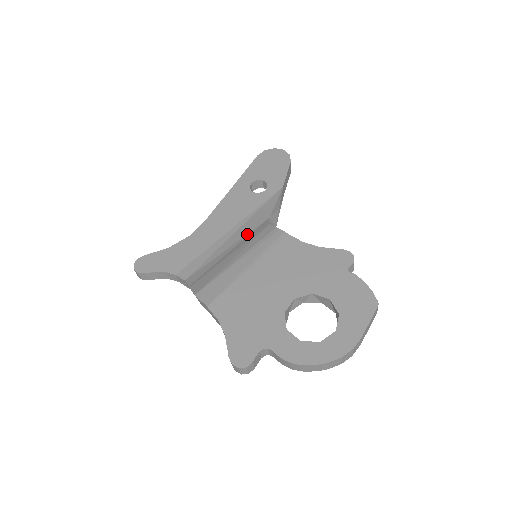
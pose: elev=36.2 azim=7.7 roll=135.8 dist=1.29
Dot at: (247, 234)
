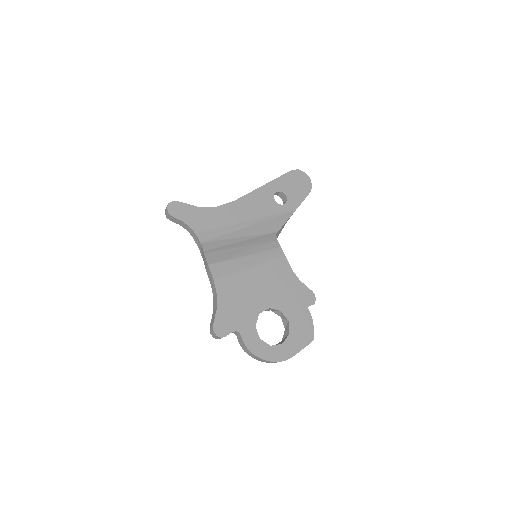
Dot at: (258, 235)
